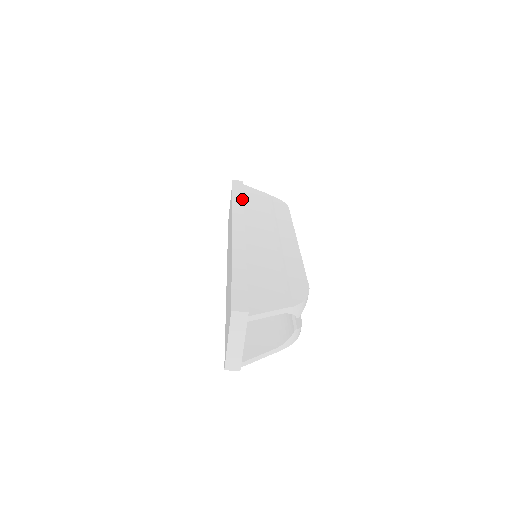
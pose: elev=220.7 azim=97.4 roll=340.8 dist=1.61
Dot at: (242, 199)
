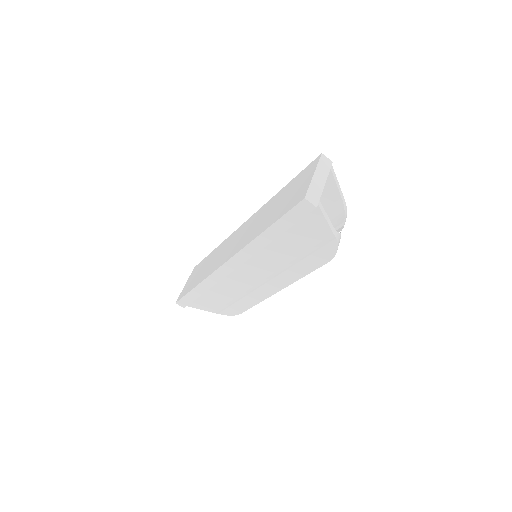
Dot at: occluded
